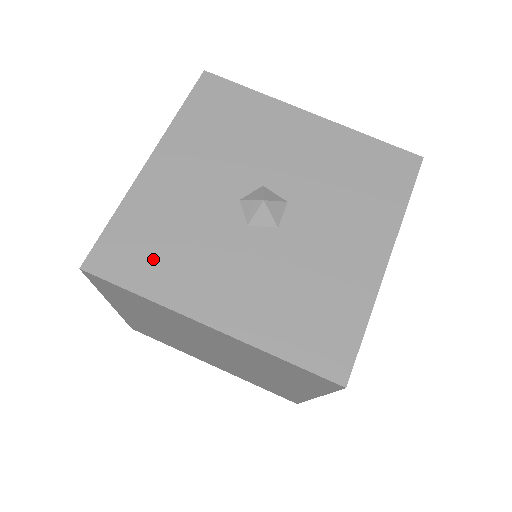
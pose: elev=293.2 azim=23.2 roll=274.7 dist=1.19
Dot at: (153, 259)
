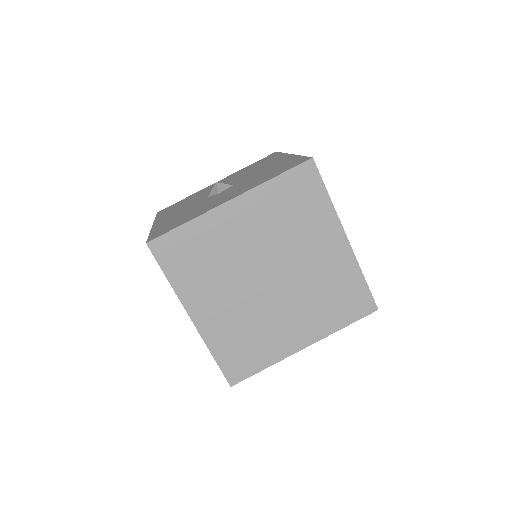
Dot at: (182, 220)
